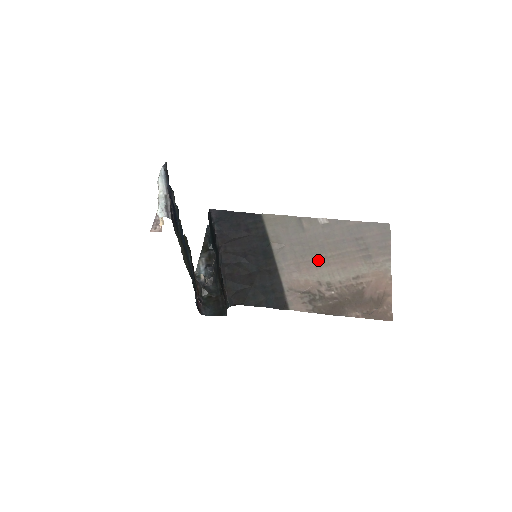
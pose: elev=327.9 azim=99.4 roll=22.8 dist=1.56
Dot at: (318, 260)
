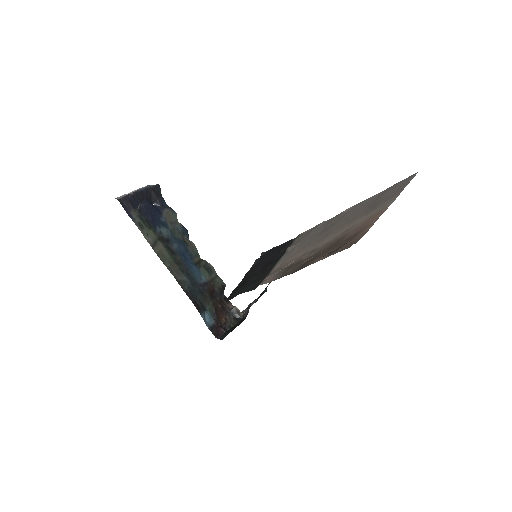
Dot at: (319, 239)
